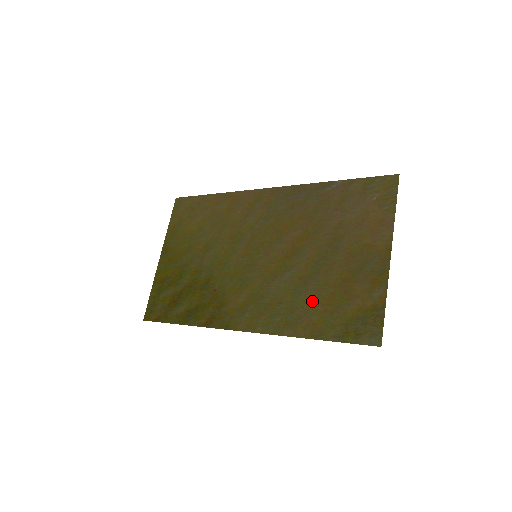
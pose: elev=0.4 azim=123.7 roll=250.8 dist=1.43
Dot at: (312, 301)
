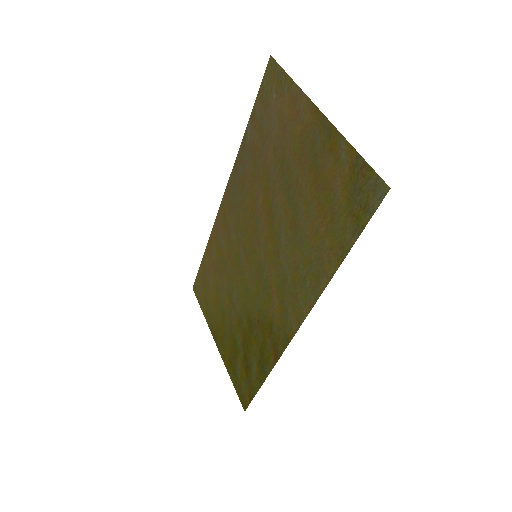
Dot at: (313, 232)
